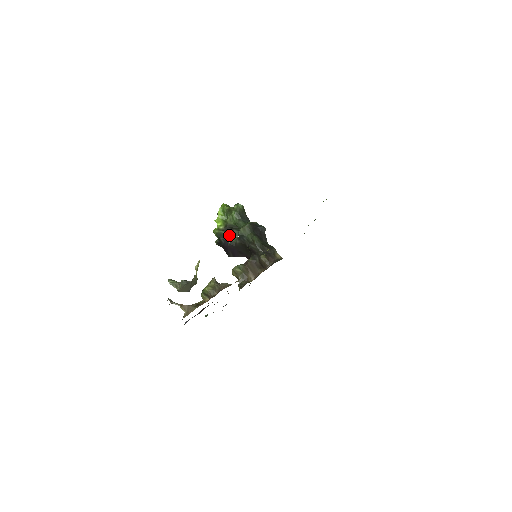
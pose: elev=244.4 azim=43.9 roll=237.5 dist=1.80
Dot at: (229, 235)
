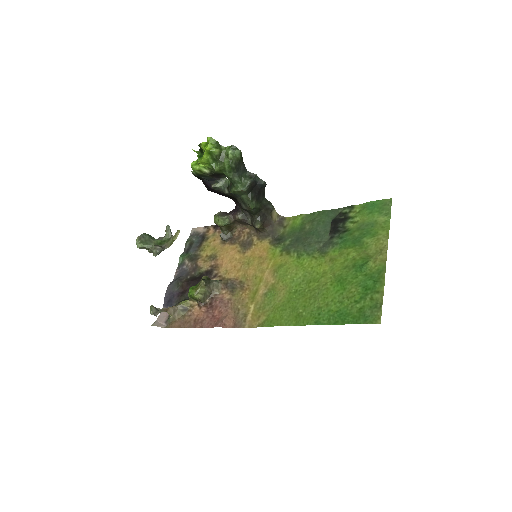
Dot at: (214, 177)
